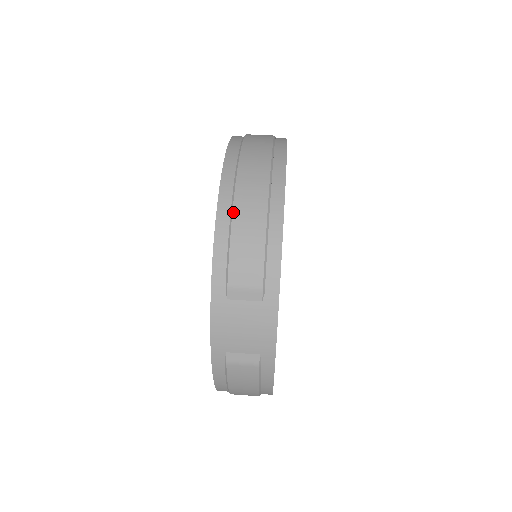
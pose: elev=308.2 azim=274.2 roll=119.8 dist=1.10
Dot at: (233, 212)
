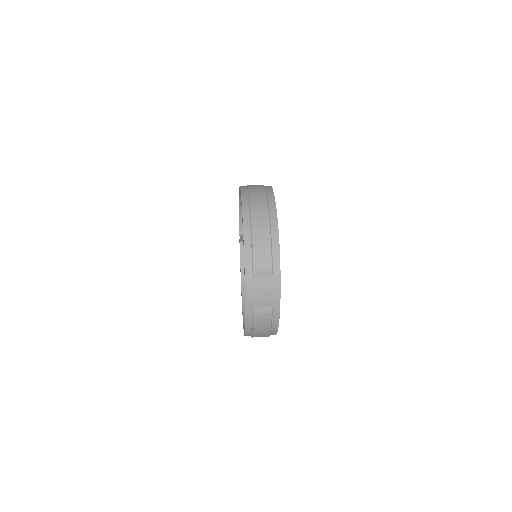
Dot at: (252, 232)
